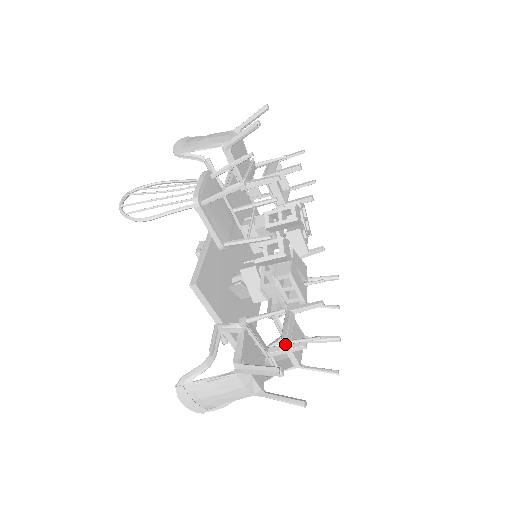
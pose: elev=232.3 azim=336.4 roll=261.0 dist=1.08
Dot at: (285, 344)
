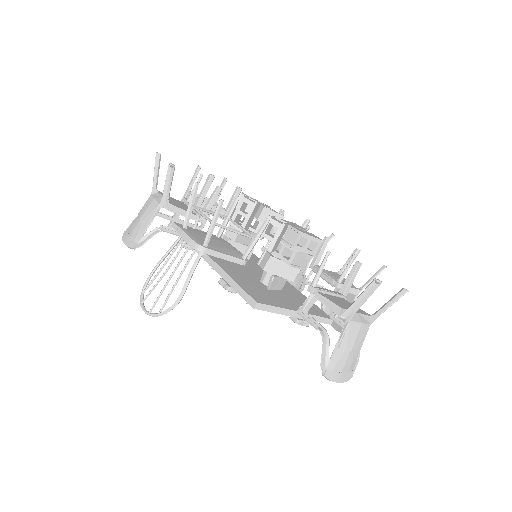
Dot at: (338, 285)
